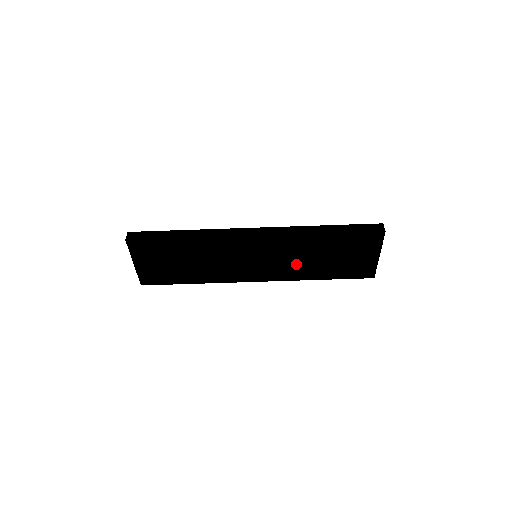
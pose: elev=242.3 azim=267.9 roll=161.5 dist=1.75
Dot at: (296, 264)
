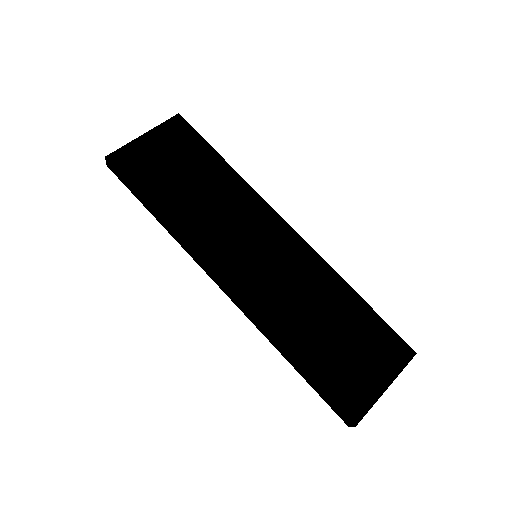
Dot at: (290, 303)
